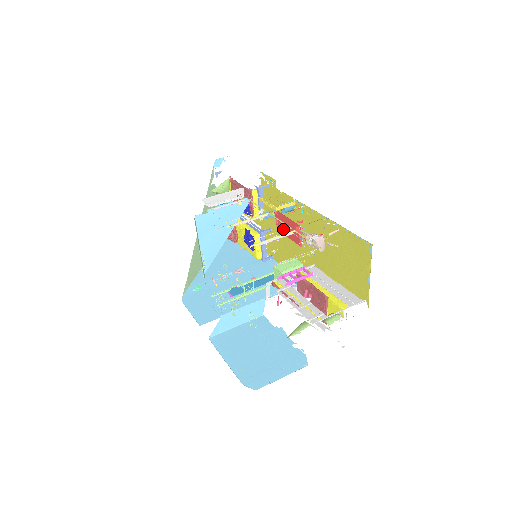
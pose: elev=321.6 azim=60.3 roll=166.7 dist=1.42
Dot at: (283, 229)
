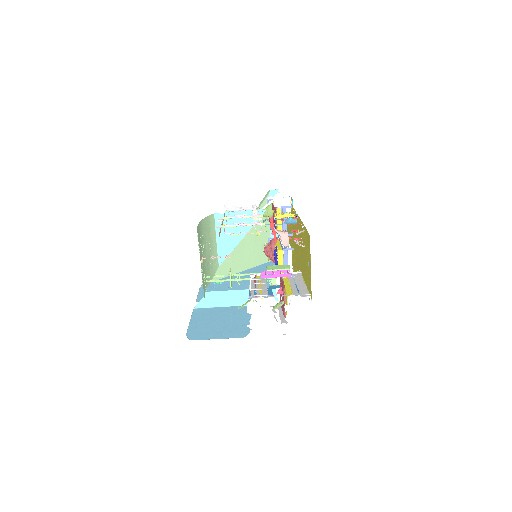
Dot at: occluded
